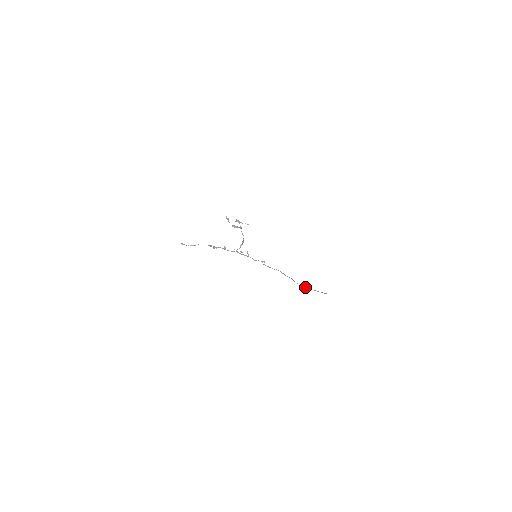
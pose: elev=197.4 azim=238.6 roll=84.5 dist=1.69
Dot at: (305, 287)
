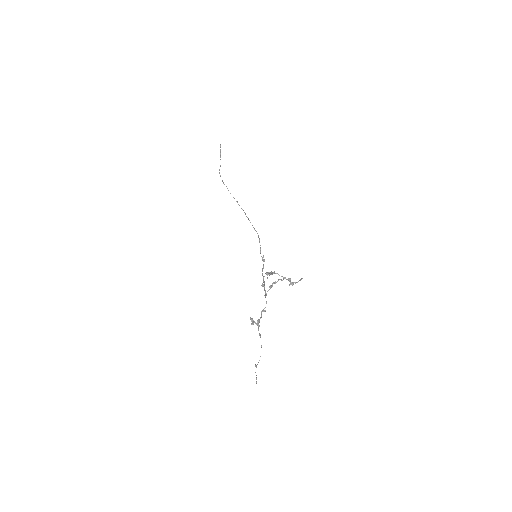
Dot at: occluded
